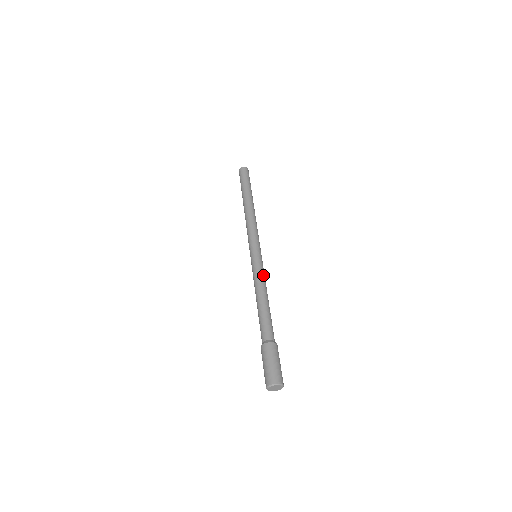
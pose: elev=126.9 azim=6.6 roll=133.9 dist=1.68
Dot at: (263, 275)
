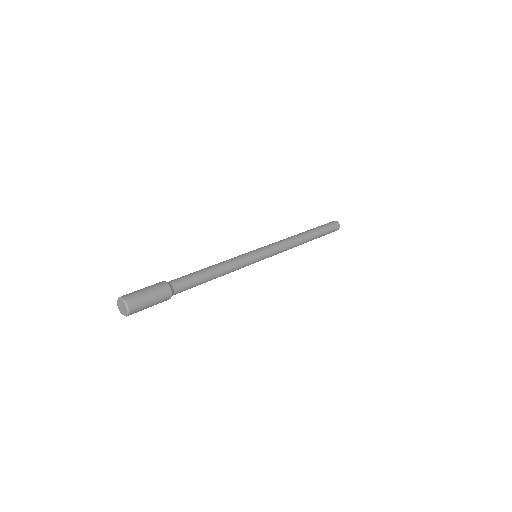
Dot at: (239, 263)
